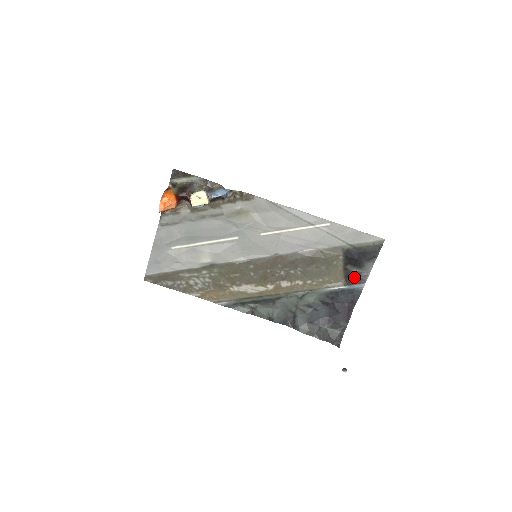
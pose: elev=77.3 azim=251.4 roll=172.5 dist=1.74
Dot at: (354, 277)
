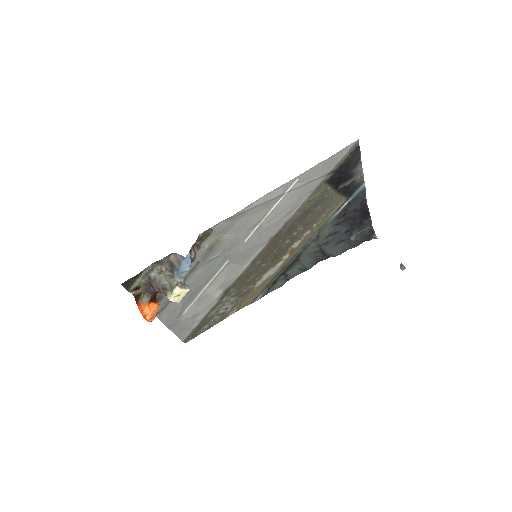
Dot at: (351, 188)
